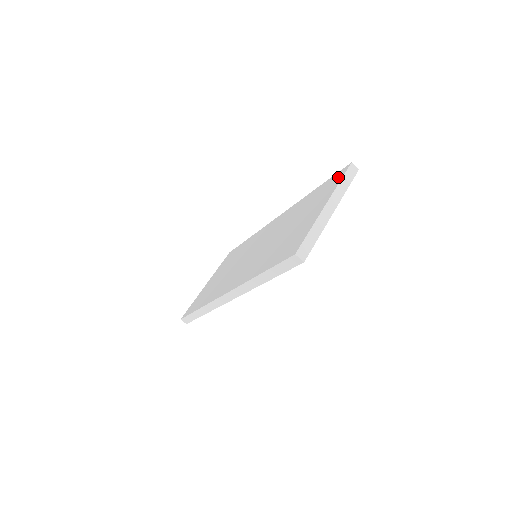
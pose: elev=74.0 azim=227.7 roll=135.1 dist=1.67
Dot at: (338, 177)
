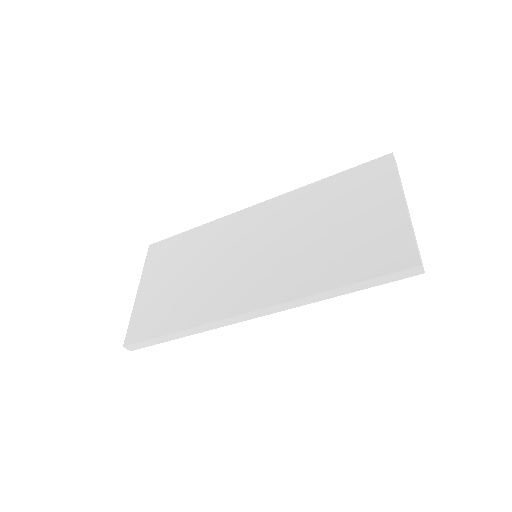
Dot at: (384, 168)
